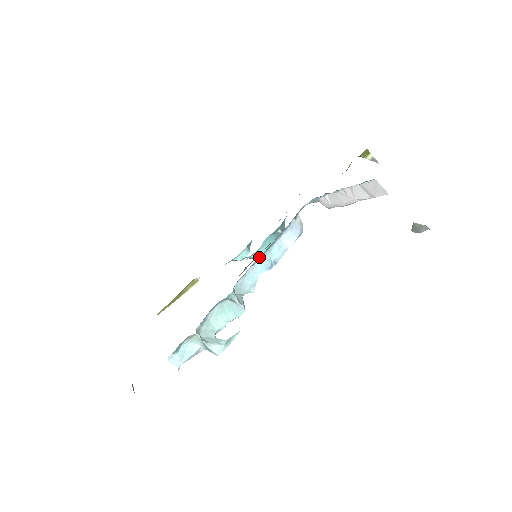
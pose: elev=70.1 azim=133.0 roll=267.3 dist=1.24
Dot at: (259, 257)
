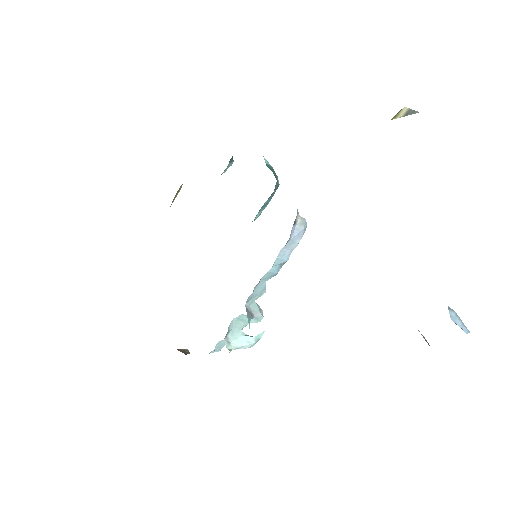
Dot at: occluded
